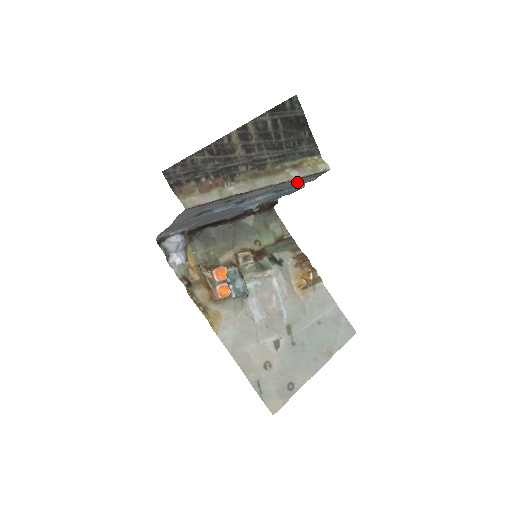
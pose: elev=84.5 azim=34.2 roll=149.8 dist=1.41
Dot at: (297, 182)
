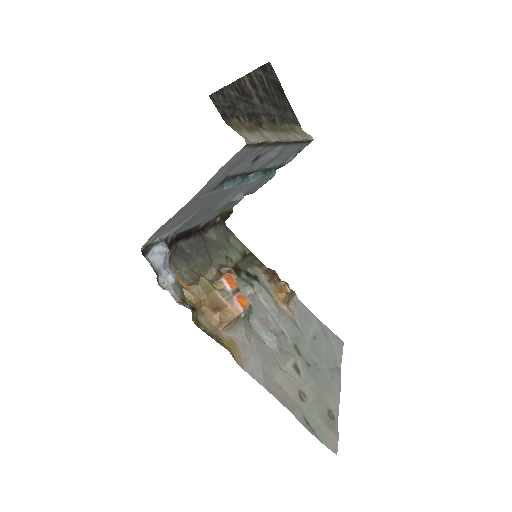
Dot at: (290, 153)
